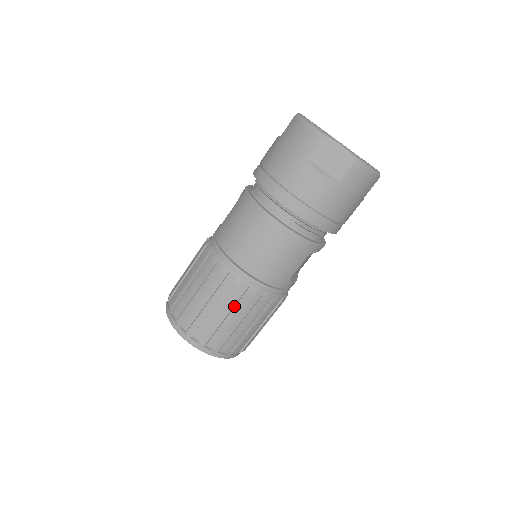
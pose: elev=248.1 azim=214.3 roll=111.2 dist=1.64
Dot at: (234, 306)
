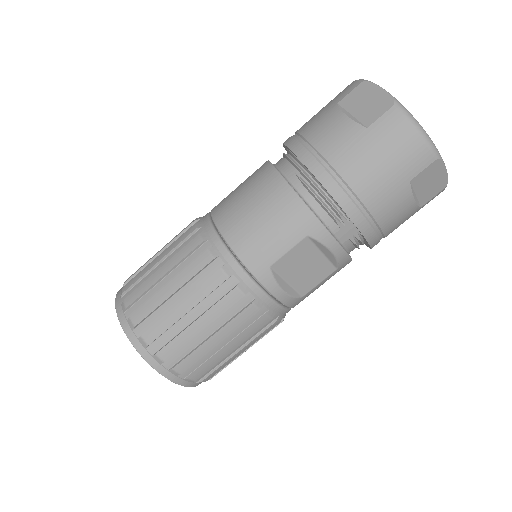
Dot at: (184, 270)
